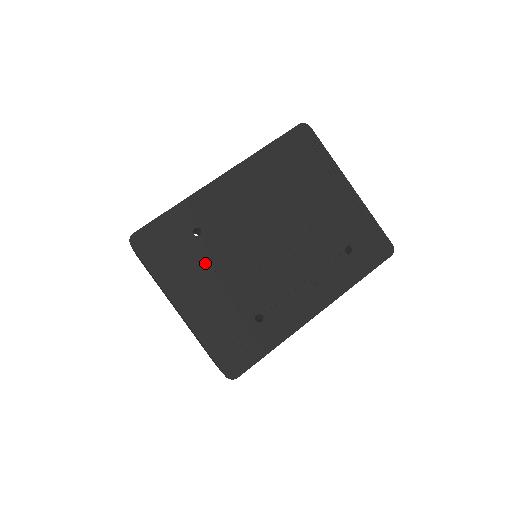
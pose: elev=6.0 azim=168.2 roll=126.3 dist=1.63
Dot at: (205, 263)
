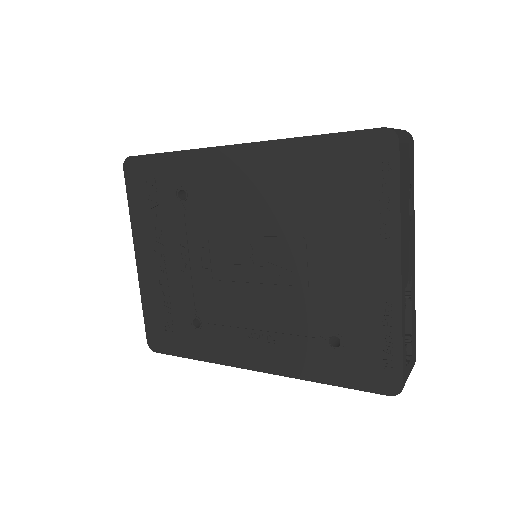
Dot at: (175, 232)
